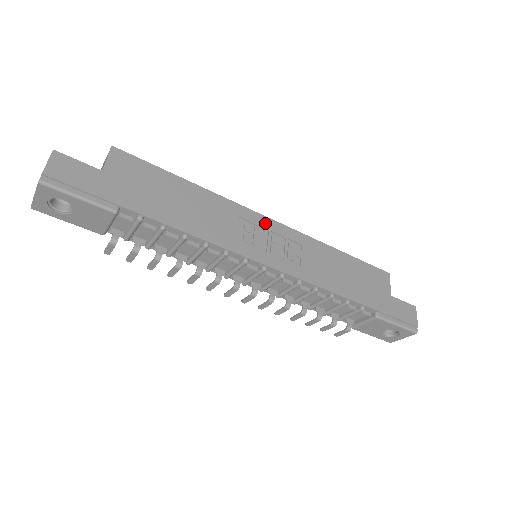
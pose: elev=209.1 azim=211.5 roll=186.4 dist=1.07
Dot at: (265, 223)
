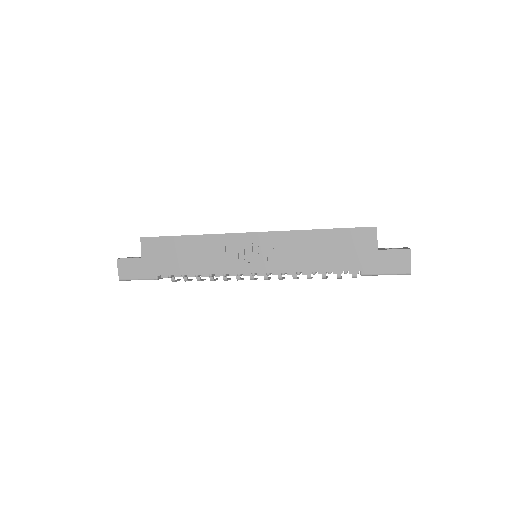
Dot at: (246, 239)
